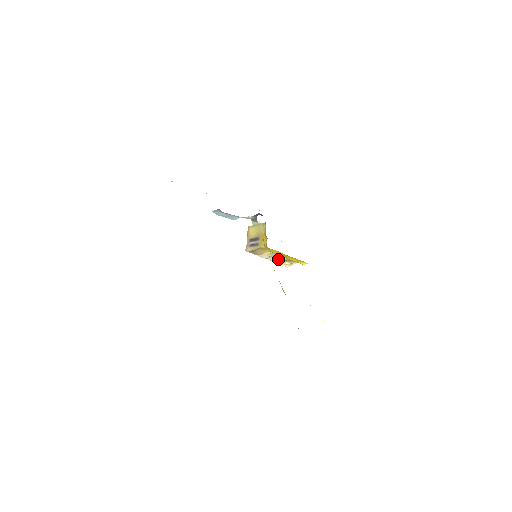
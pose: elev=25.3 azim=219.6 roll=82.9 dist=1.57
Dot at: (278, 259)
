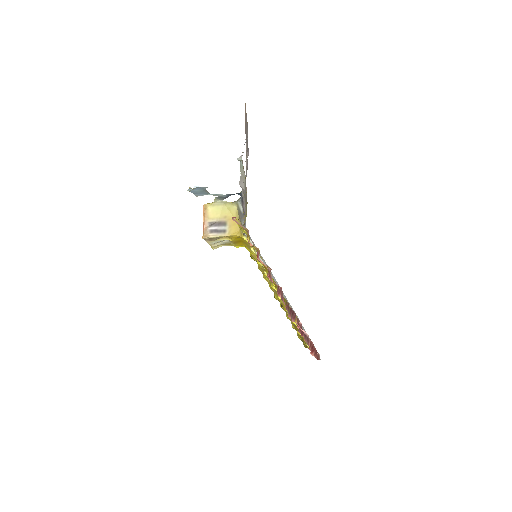
Dot at: (220, 243)
